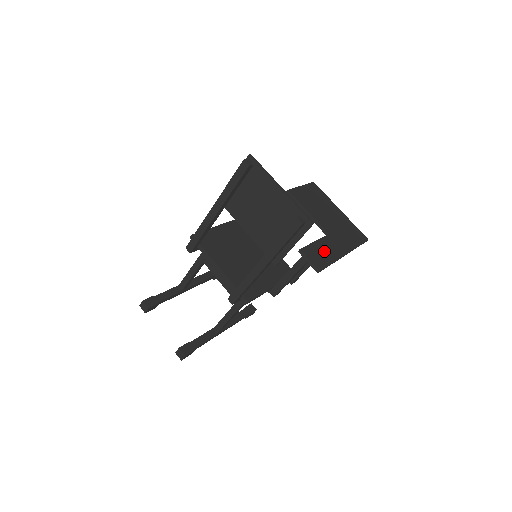
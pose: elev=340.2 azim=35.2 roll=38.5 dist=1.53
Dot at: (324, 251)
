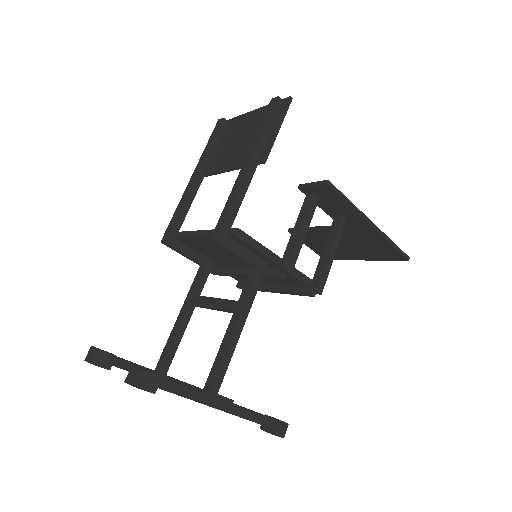
Dot at: occluded
